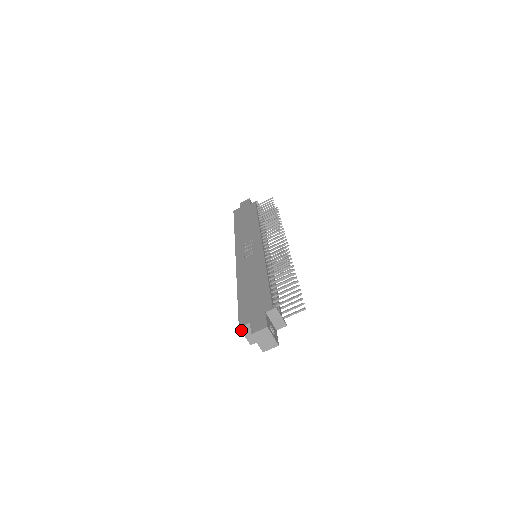
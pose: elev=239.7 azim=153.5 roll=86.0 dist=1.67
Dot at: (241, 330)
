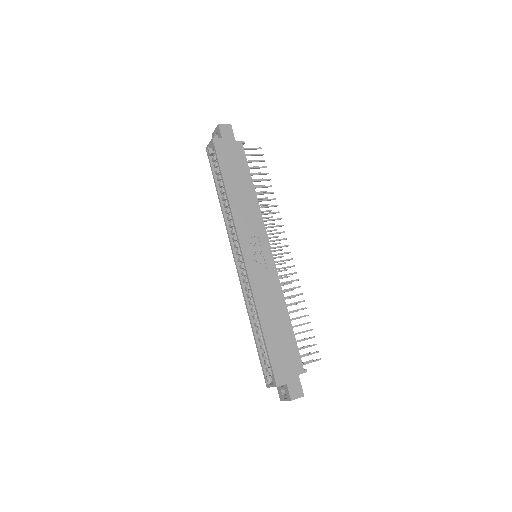
Dot at: occluded
